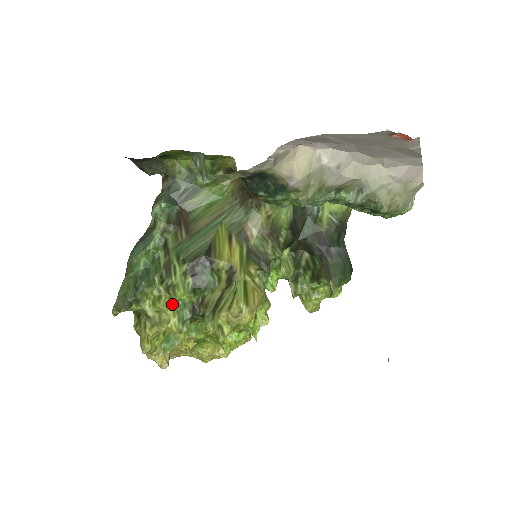
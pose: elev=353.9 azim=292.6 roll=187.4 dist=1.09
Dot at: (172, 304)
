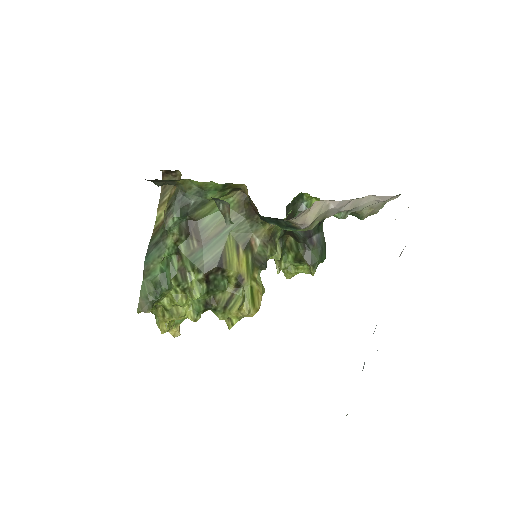
Dot at: (187, 300)
